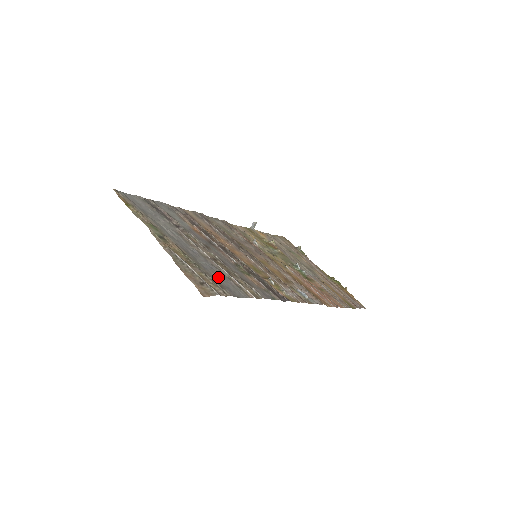
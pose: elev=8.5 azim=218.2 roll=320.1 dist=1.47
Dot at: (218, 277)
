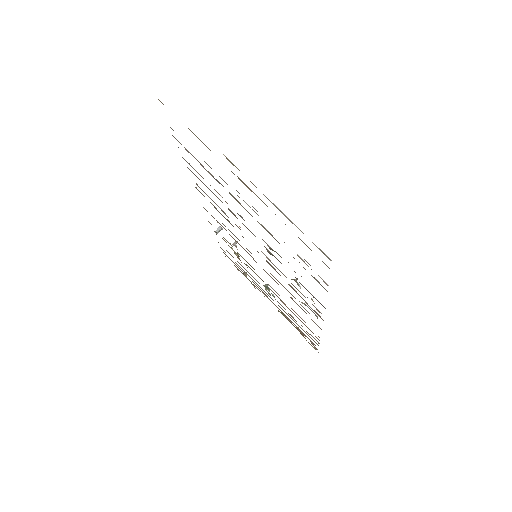
Dot at: occluded
